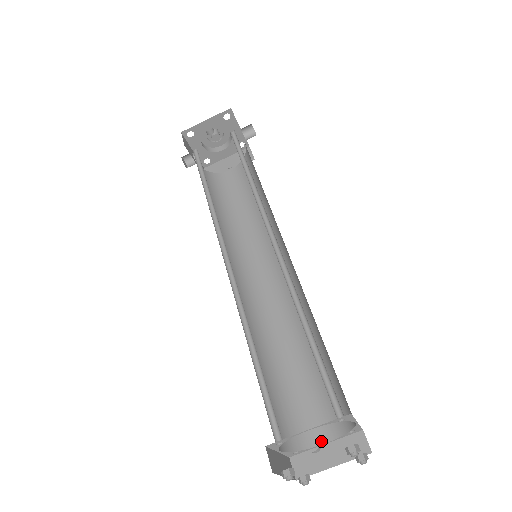
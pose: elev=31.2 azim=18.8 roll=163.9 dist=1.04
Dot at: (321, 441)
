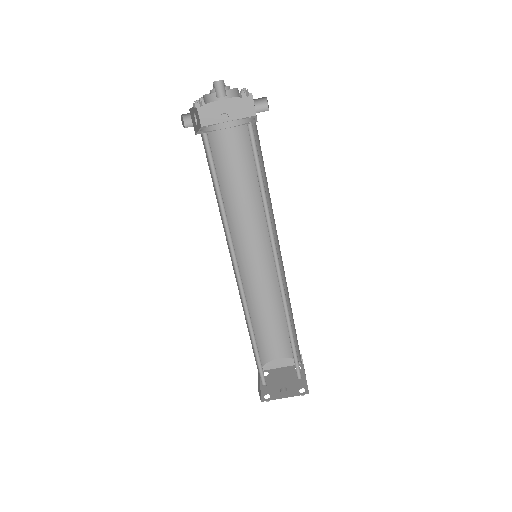
Dot at: (277, 357)
